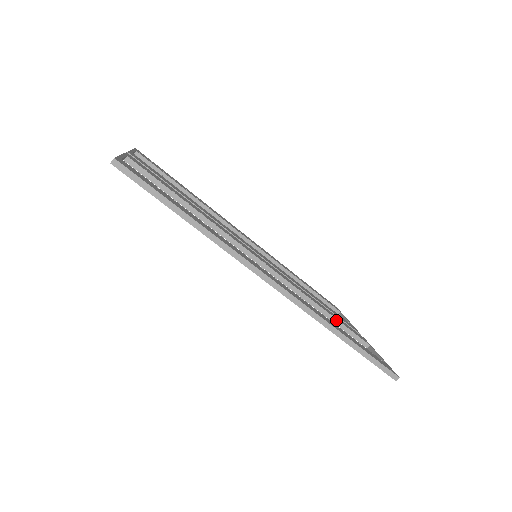
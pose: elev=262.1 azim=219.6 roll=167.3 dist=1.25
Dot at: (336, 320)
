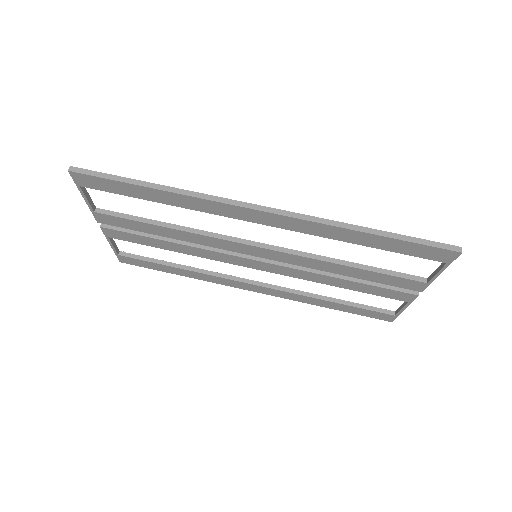
Dot at: (370, 267)
